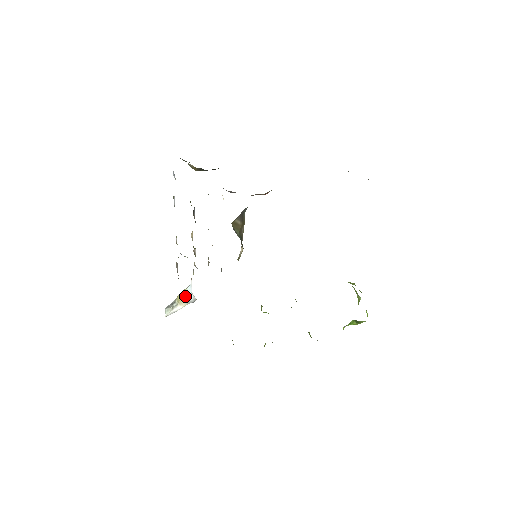
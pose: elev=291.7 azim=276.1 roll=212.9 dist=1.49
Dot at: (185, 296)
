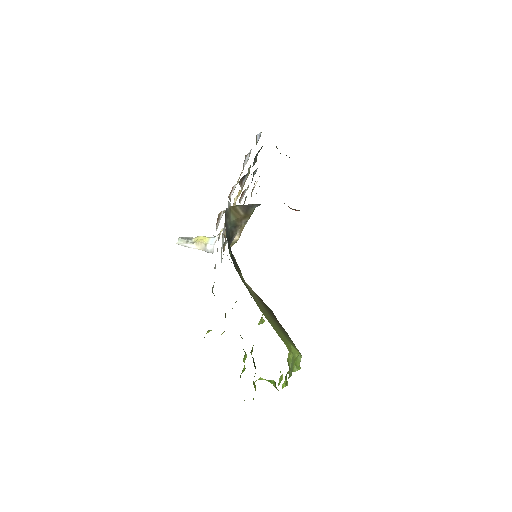
Dot at: (206, 242)
